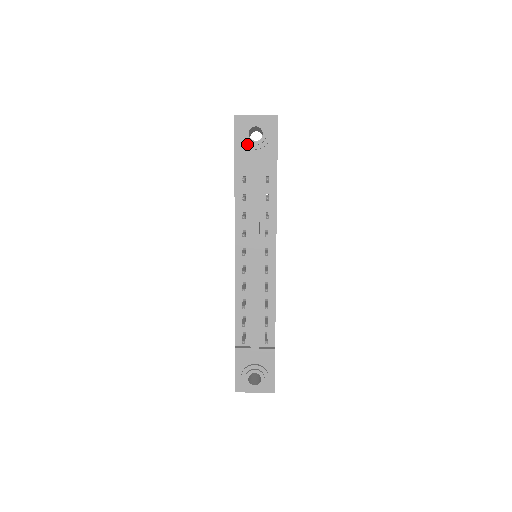
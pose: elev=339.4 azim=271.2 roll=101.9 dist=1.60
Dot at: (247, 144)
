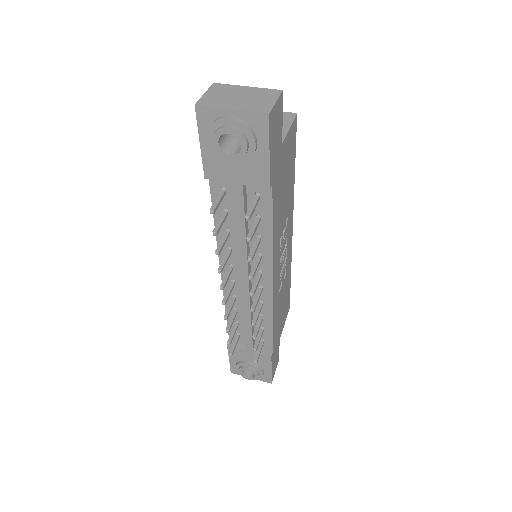
Dot at: (219, 154)
